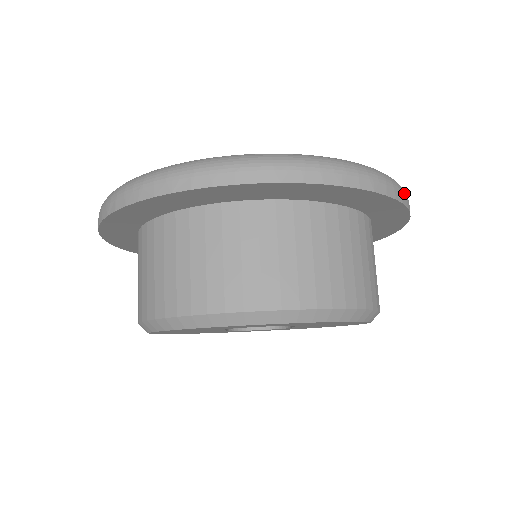
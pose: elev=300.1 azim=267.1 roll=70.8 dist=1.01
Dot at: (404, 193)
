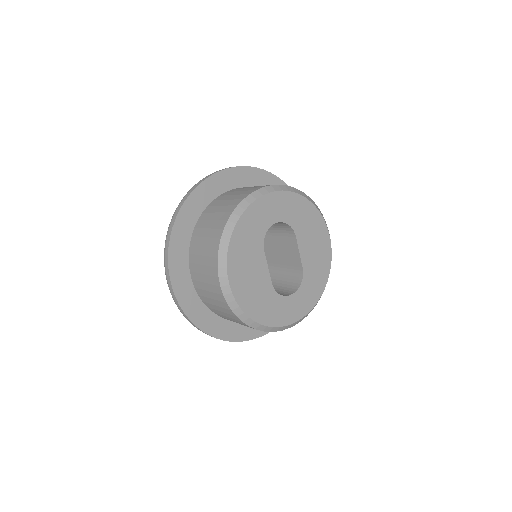
Dot at: occluded
